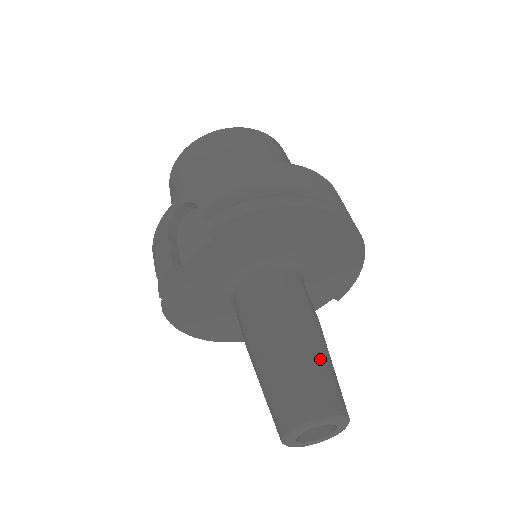
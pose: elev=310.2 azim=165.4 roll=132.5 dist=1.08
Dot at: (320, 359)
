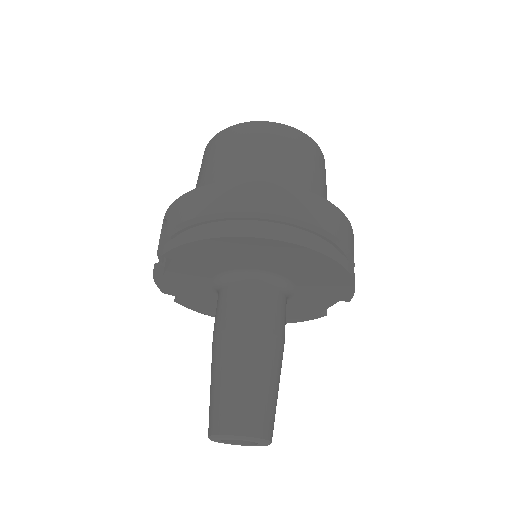
Dot at: (248, 380)
